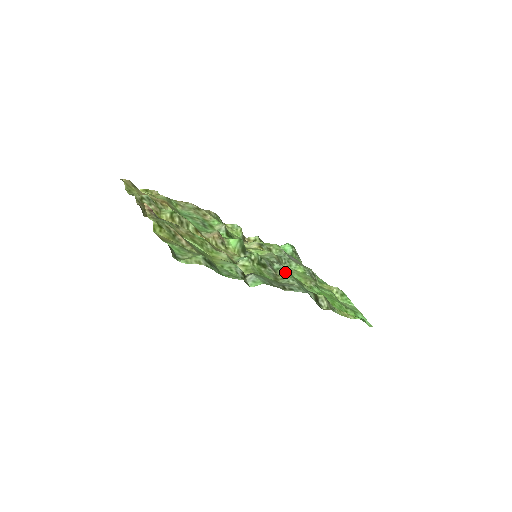
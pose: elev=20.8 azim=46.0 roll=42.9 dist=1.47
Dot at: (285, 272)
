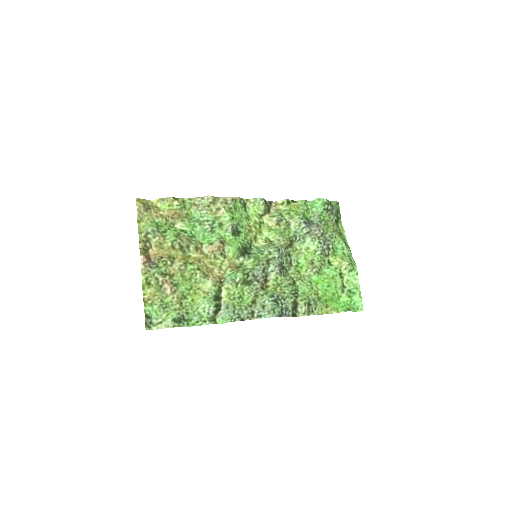
Dot at: (277, 275)
